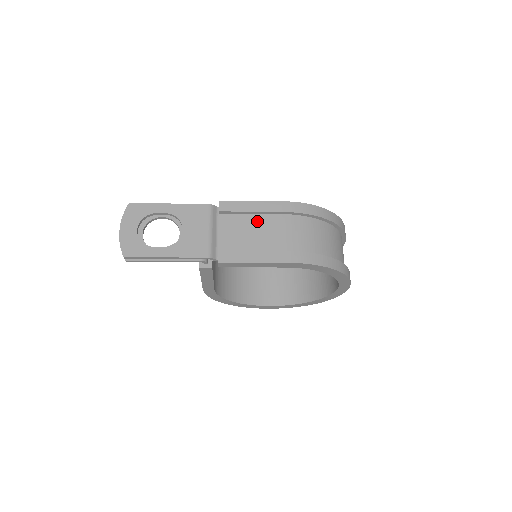
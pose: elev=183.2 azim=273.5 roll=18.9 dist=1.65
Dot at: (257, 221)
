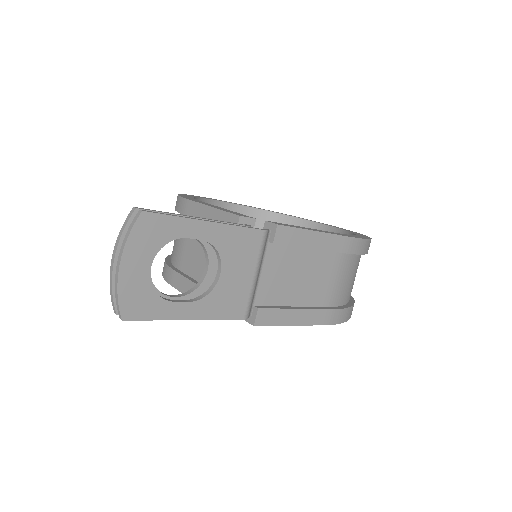
Dot at: (309, 259)
